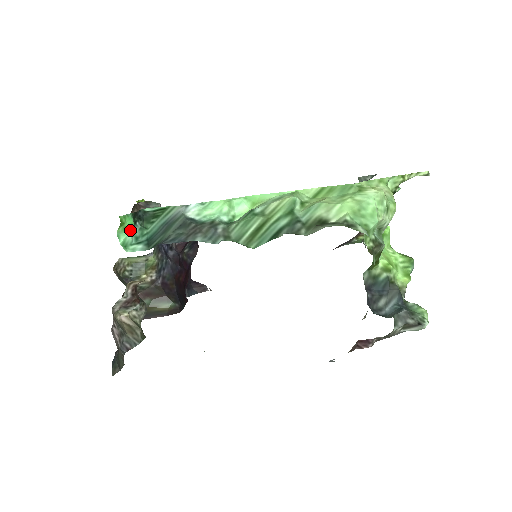
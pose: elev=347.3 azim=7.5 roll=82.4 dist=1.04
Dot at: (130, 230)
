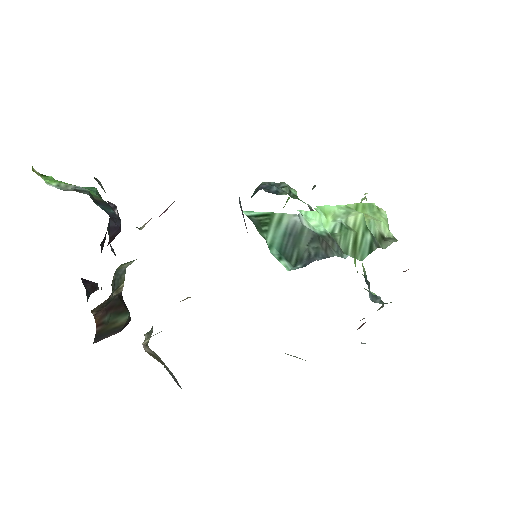
Dot at: occluded
